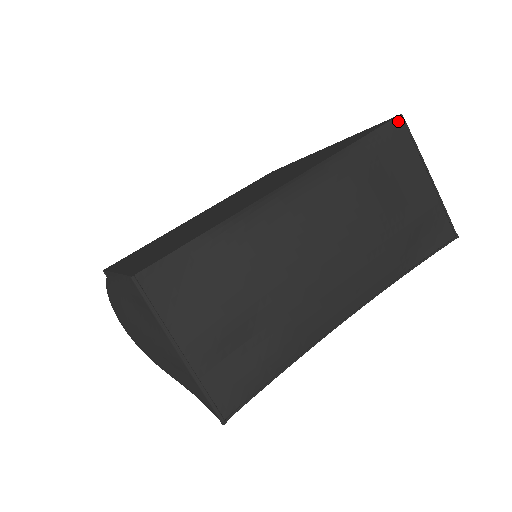
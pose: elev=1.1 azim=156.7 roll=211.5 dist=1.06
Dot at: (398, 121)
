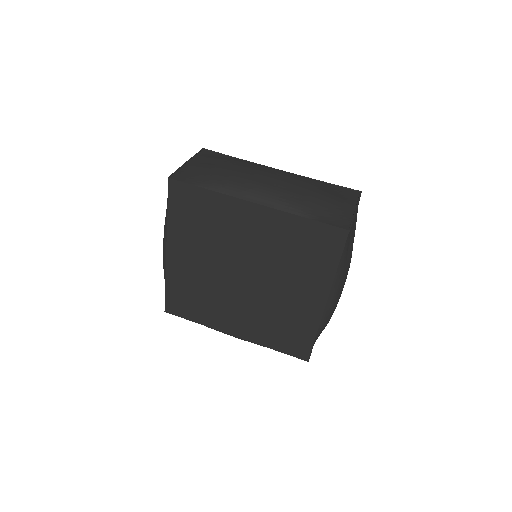
Dot at: (349, 233)
